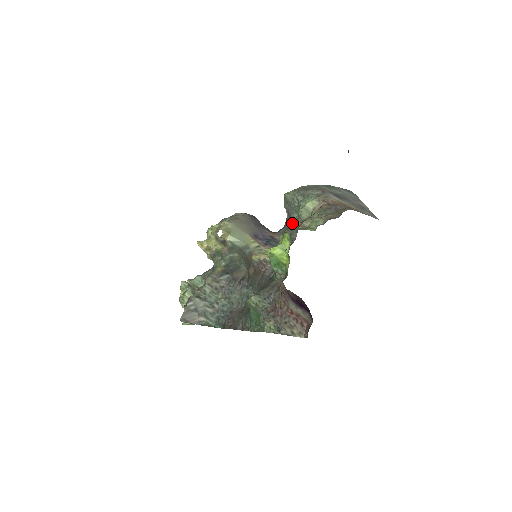
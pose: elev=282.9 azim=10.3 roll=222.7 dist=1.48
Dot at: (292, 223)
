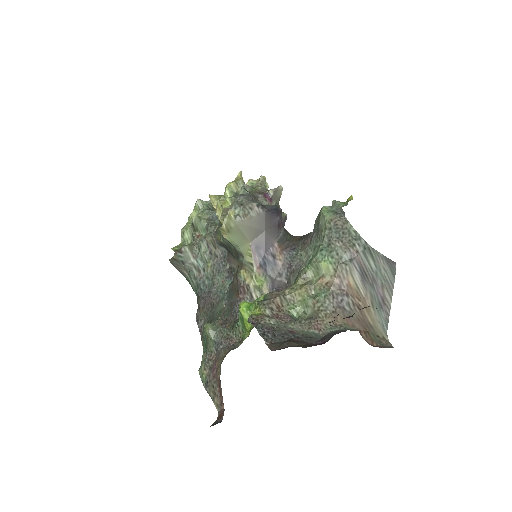
Dot at: (304, 257)
